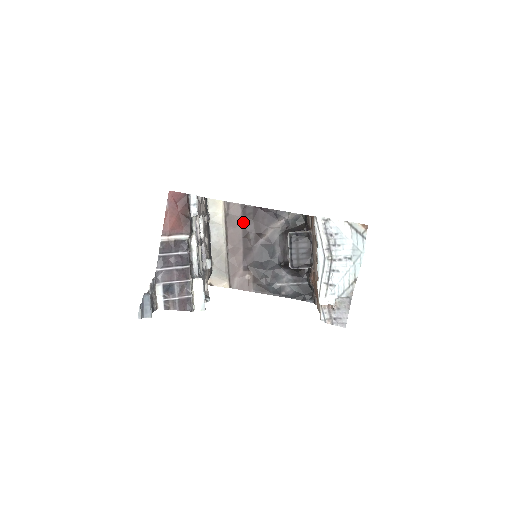
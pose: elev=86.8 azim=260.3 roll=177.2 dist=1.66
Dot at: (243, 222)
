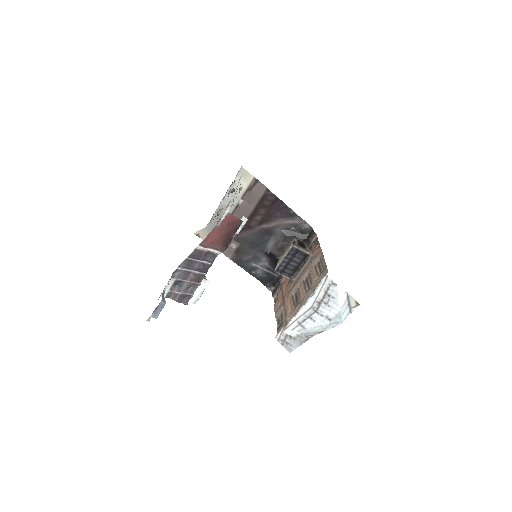
Dot at: (259, 203)
